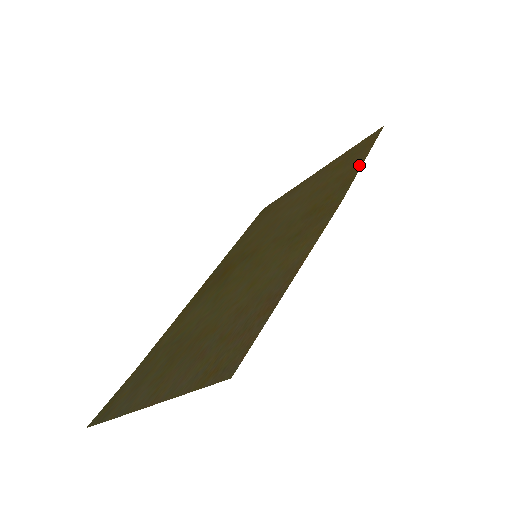
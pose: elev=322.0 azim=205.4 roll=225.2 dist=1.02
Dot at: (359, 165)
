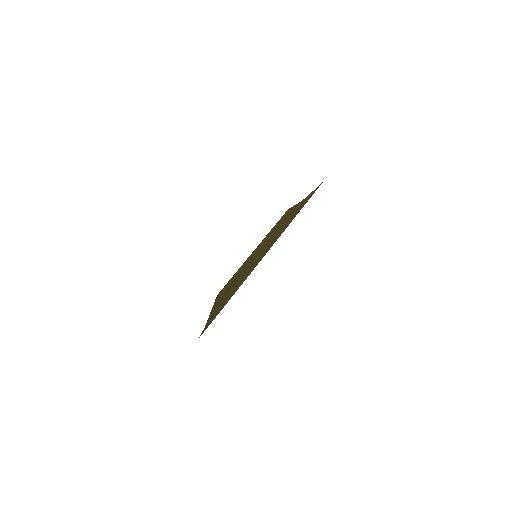
Dot at: occluded
